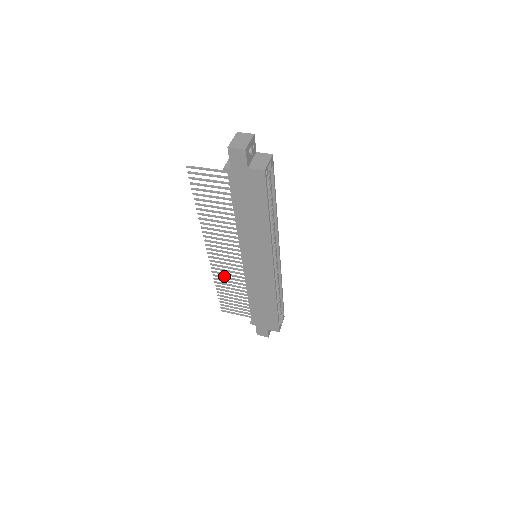
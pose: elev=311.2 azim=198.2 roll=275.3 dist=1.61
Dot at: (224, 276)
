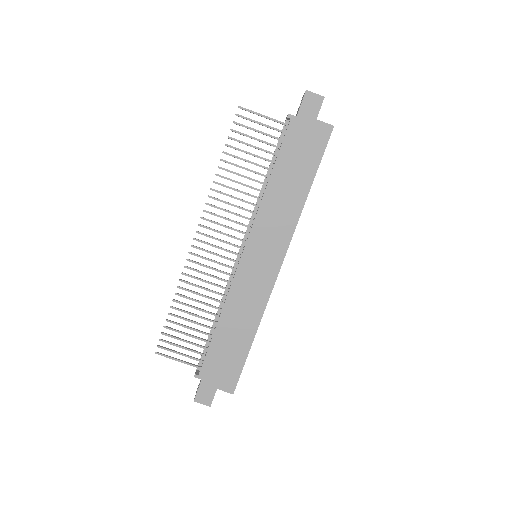
Dot at: occluded
